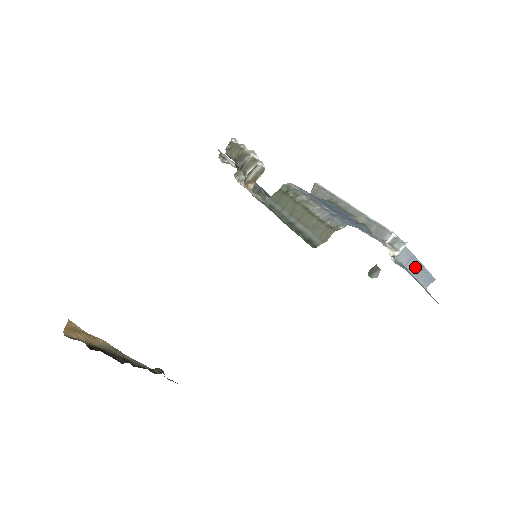
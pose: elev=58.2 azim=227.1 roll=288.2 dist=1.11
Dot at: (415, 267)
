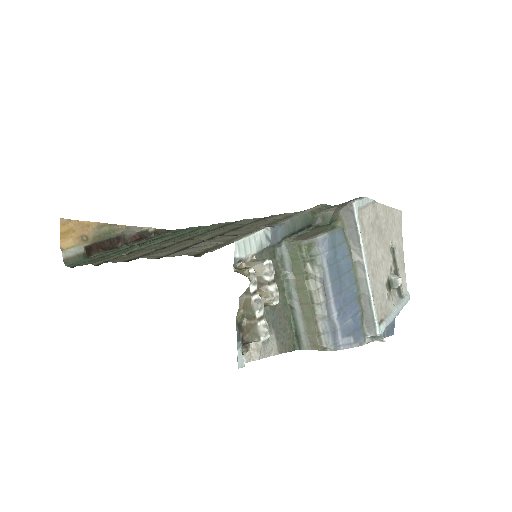
Dot at: occluded
